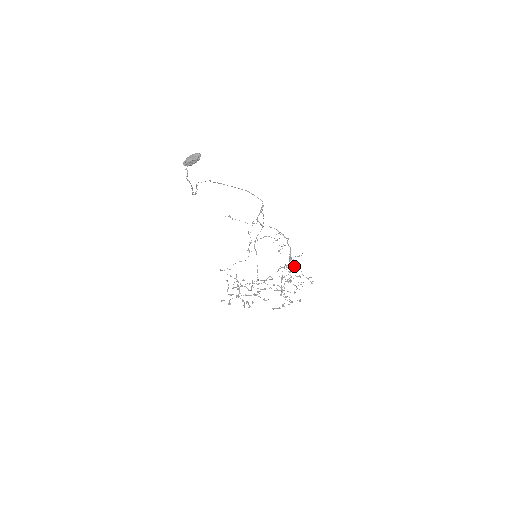
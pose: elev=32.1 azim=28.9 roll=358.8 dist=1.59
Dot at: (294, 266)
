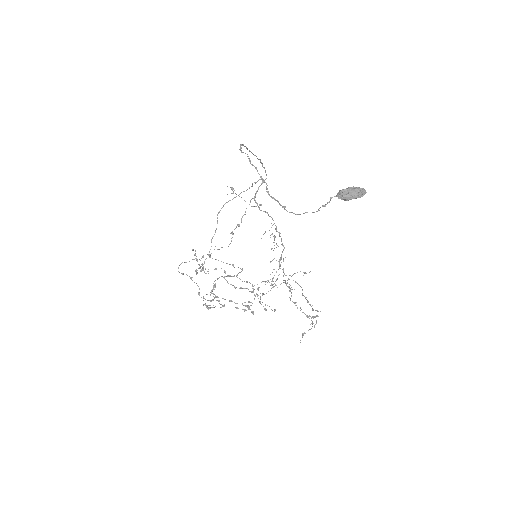
Dot at: occluded
